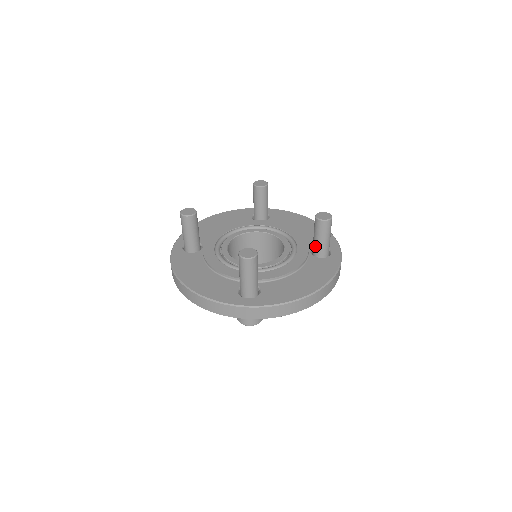
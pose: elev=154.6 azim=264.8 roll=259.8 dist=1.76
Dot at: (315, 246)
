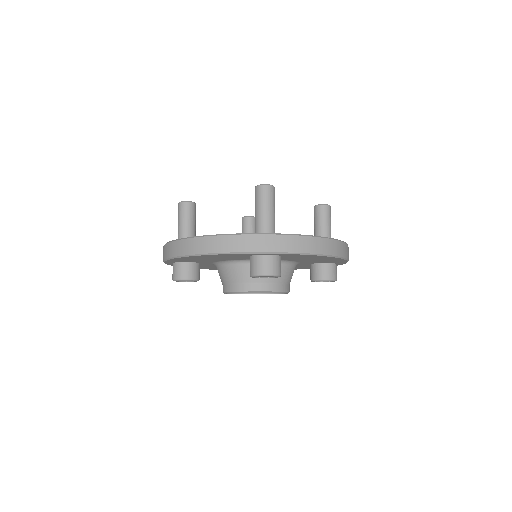
Dot at: occluded
